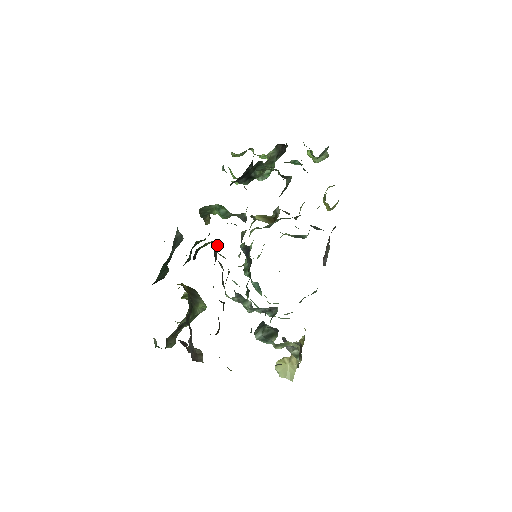
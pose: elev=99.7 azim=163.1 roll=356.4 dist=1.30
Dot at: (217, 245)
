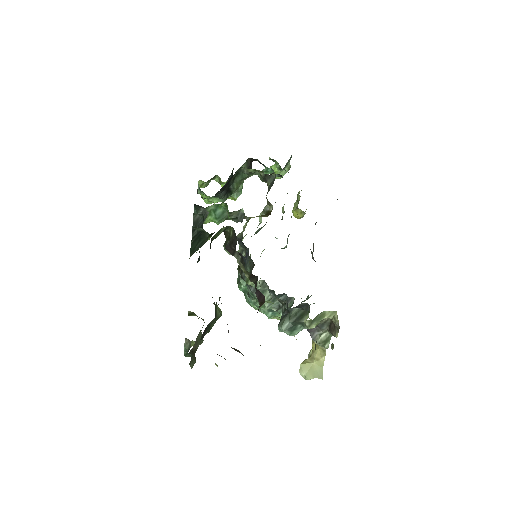
Dot at: (228, 234)
